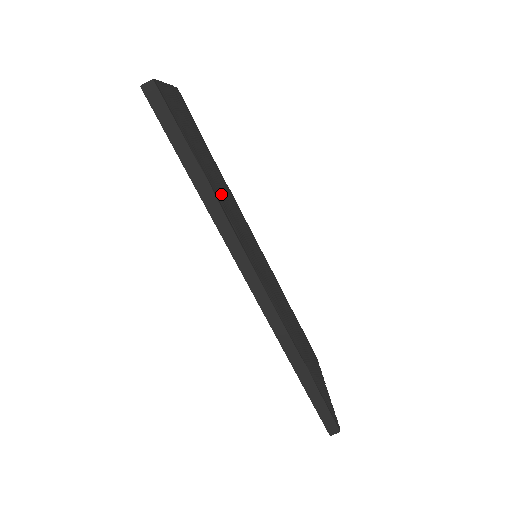
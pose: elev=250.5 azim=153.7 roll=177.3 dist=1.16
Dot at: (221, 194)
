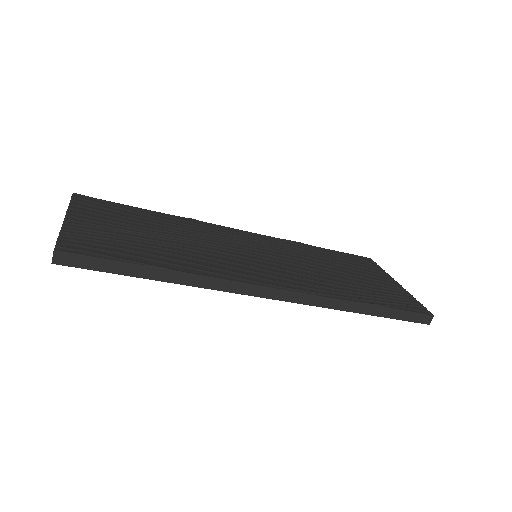
Dot at: (187, 253)
